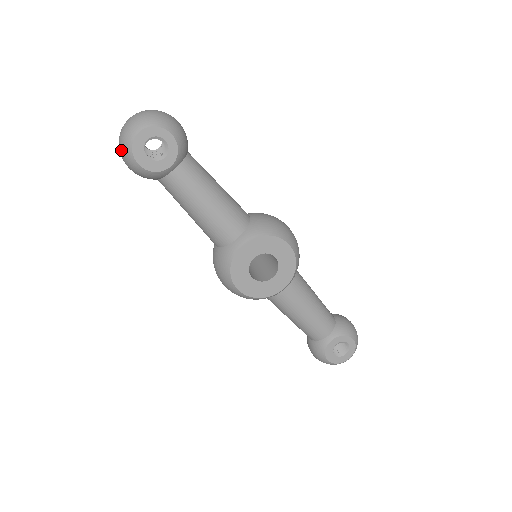
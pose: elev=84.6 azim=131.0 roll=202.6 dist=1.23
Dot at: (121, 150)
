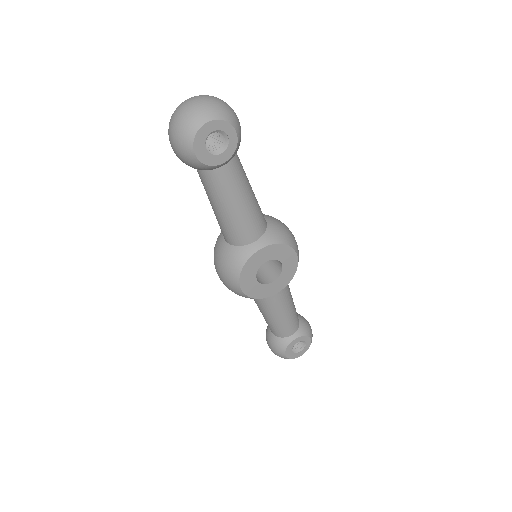
Dot at: (177, 133)
